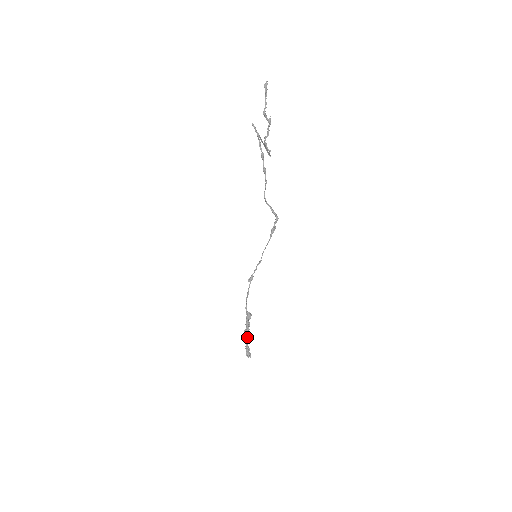
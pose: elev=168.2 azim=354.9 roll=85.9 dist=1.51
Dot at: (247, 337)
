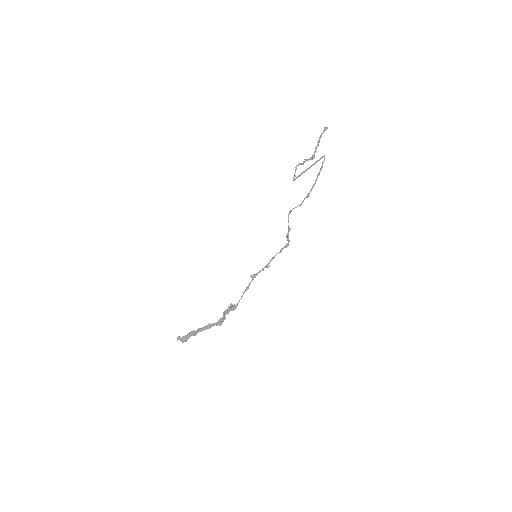
Dot at: occluded
